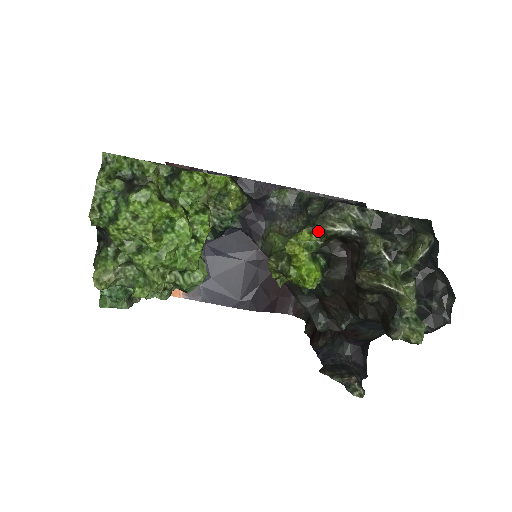
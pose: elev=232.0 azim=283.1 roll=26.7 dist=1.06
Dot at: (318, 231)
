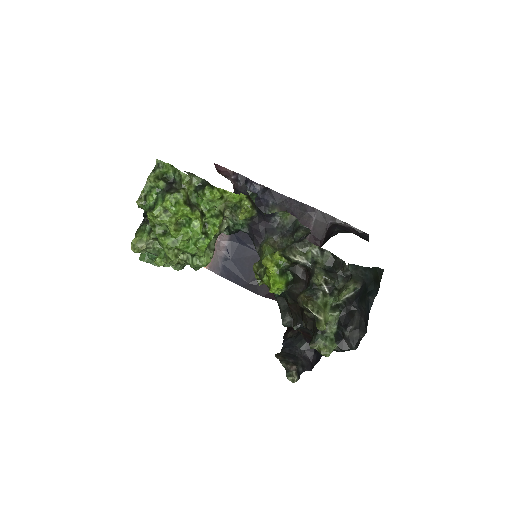
Dot at: (286, 256)
